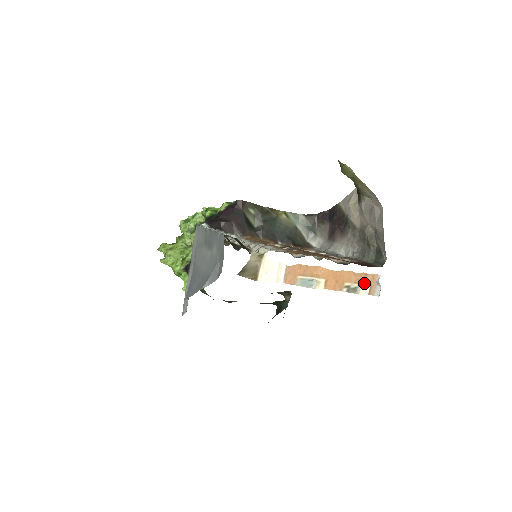
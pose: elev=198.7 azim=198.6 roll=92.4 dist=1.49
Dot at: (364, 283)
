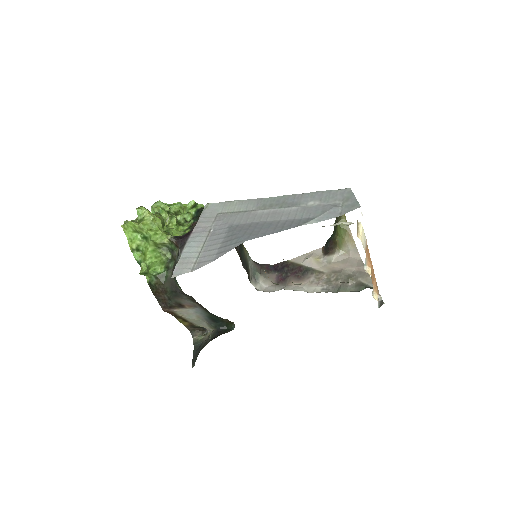
Dot at: (376, 291)
